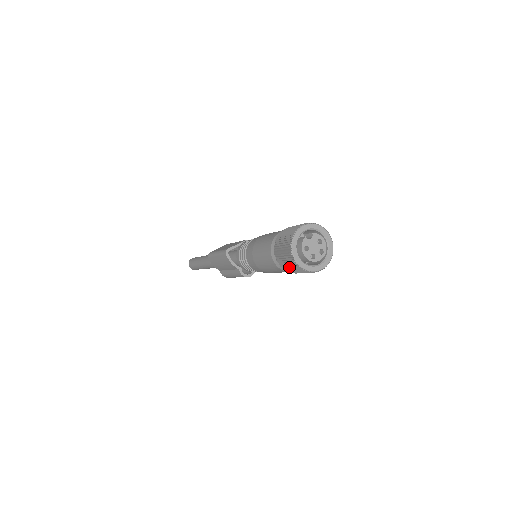
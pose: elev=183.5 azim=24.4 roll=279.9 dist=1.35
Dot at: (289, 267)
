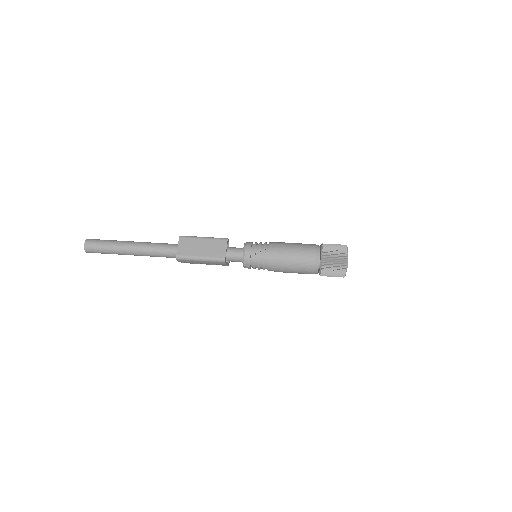
Dot at: occluded
